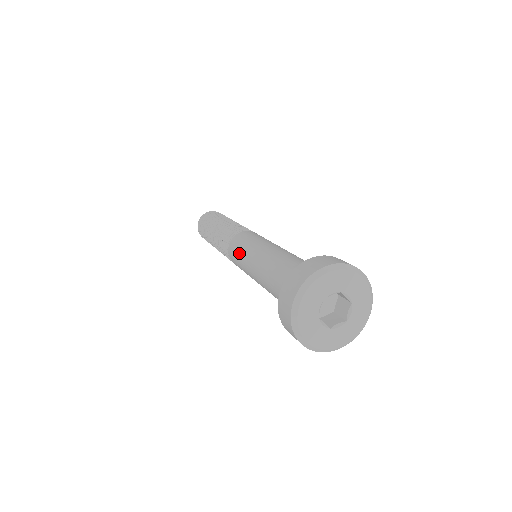
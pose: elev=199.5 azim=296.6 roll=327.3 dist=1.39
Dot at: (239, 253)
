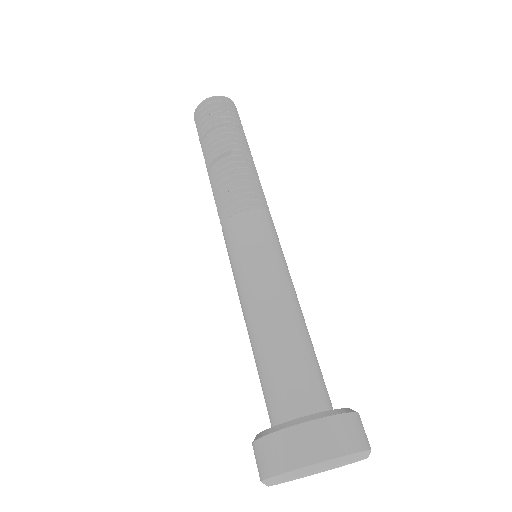
Dot at: (247, 250)
